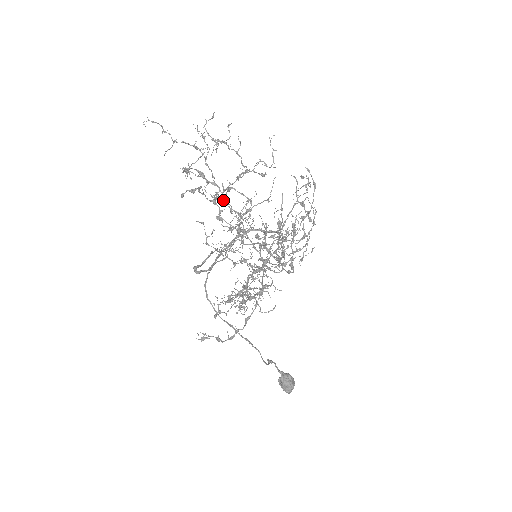
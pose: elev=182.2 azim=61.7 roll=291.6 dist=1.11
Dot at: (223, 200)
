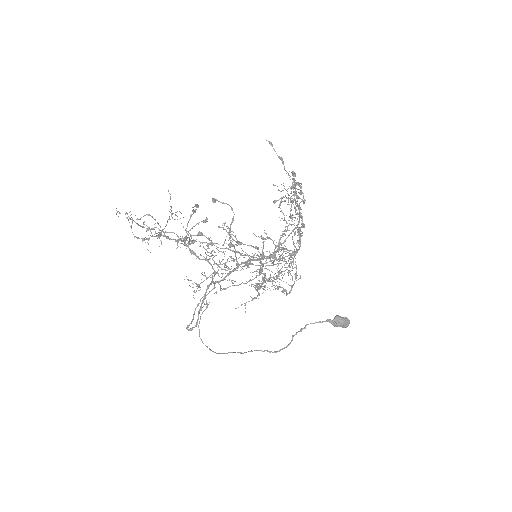
Dot at: (191, 253)
